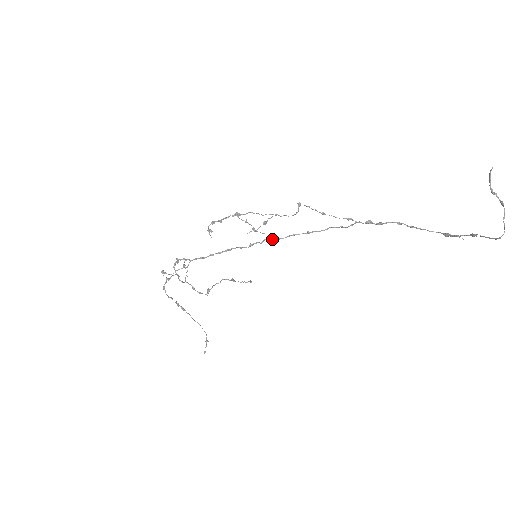
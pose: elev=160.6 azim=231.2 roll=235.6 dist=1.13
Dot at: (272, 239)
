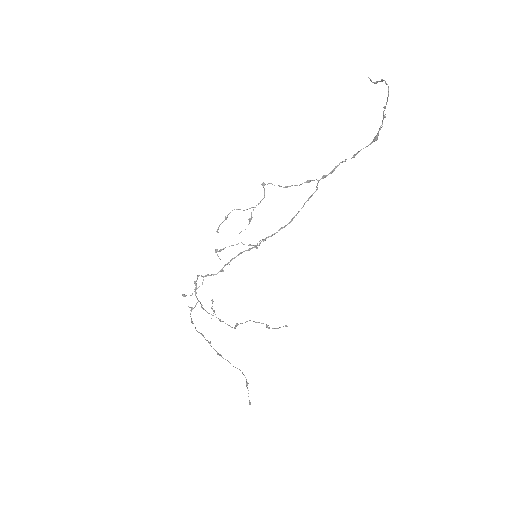
Dot at: occluded
